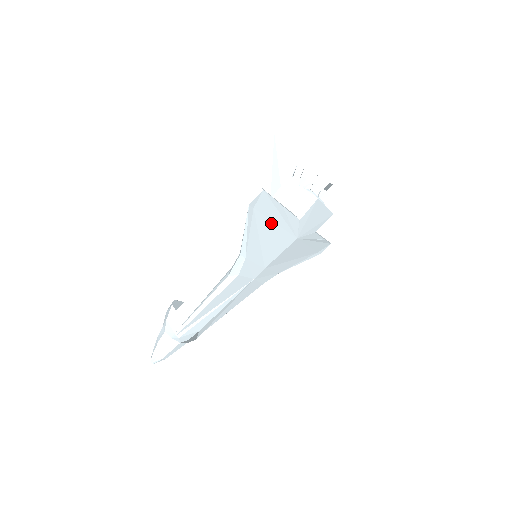
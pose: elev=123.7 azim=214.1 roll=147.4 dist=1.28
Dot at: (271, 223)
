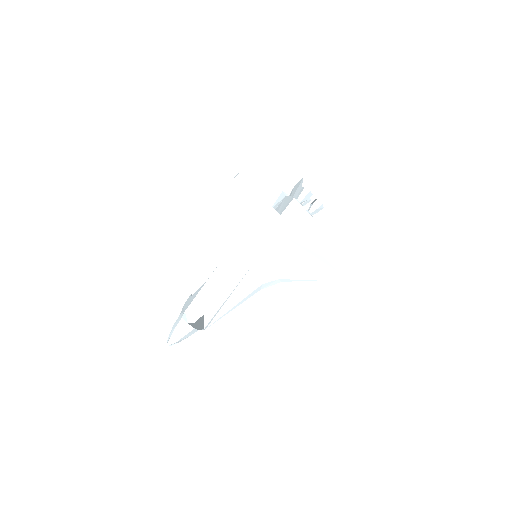
Dot at: (253, 210)
